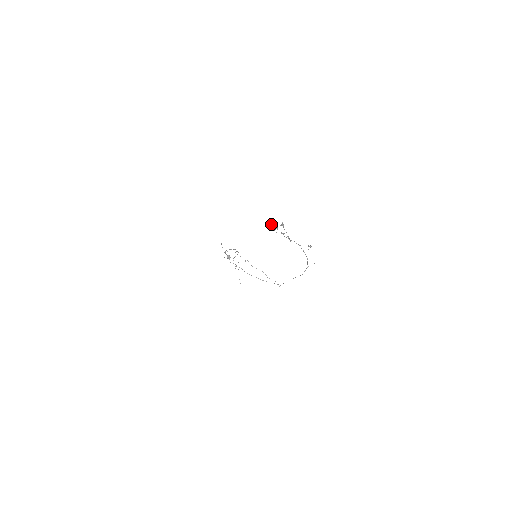
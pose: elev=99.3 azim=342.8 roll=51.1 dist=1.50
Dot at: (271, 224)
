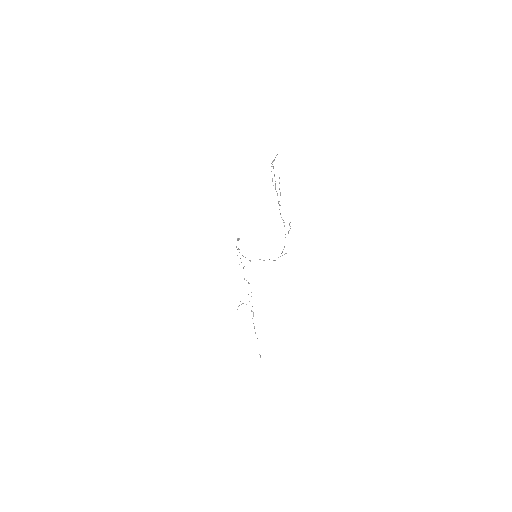
Dot at: (273, 166)
